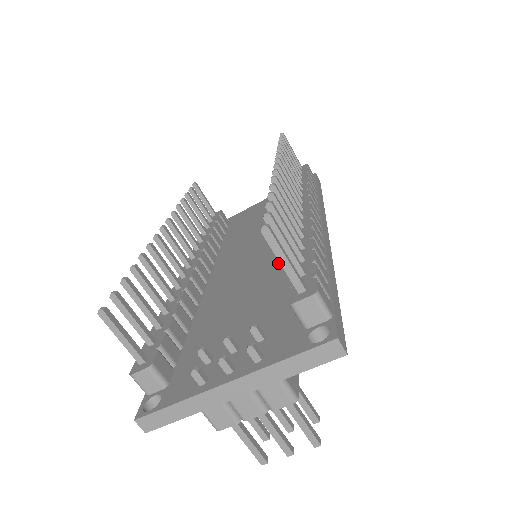
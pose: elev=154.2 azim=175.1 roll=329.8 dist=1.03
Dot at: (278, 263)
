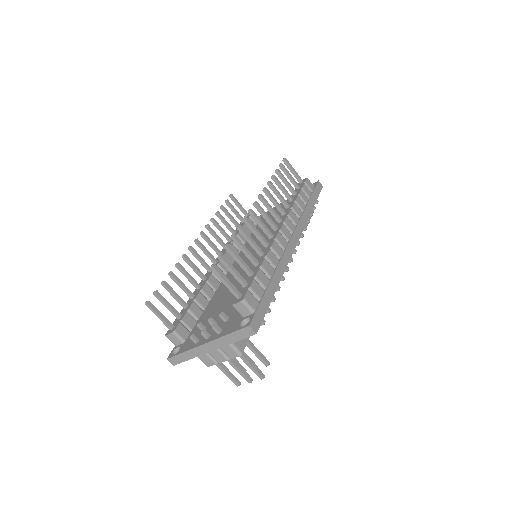
Dot at: occluded
